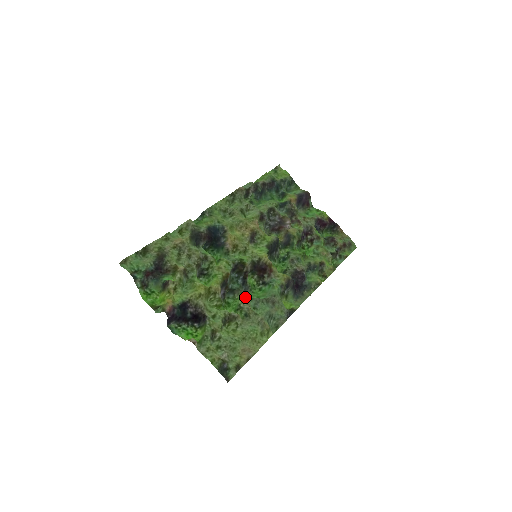
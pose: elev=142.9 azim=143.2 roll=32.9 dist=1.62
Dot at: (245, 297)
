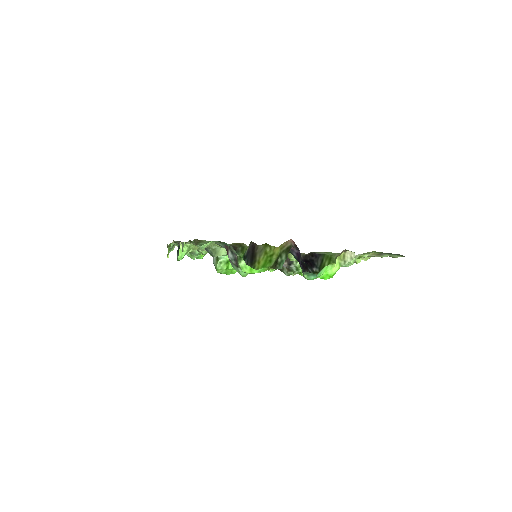
Dot at: occluded
